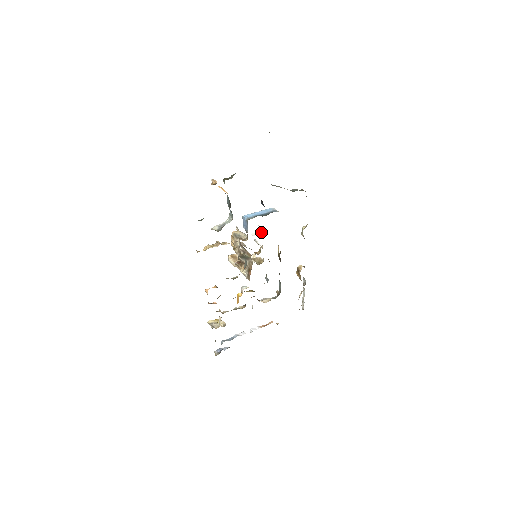
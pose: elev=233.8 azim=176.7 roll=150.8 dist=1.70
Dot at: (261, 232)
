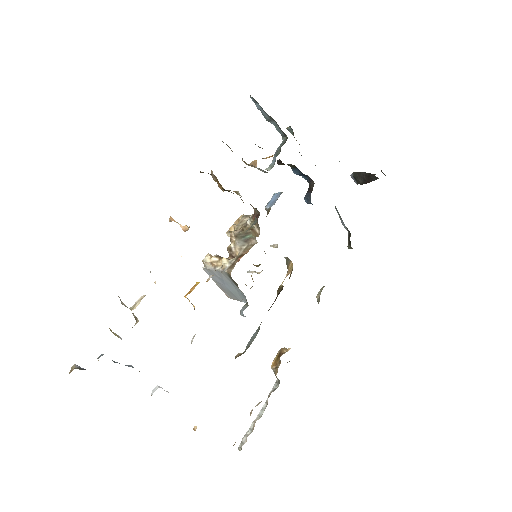
Dot at: occluded
